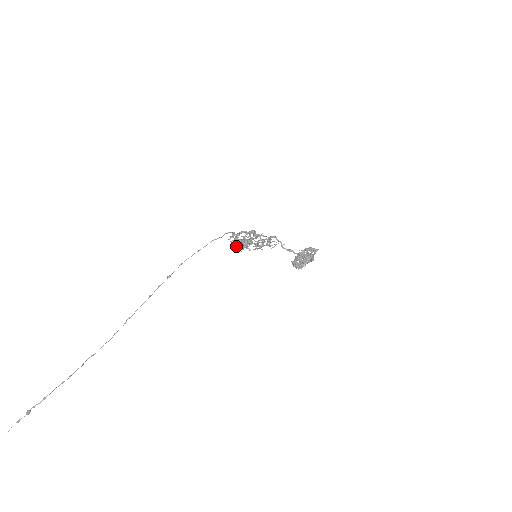
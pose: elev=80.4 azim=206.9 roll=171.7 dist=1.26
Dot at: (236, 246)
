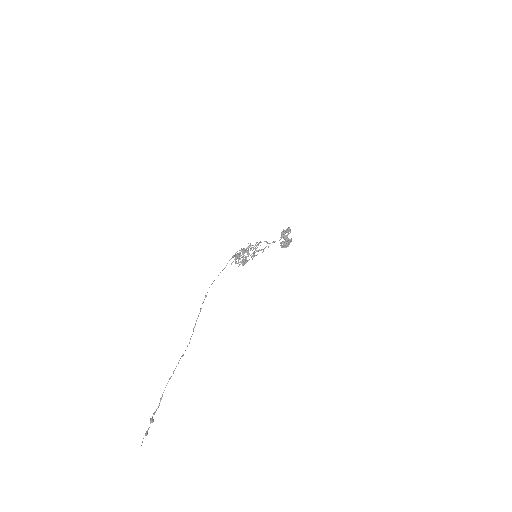
Dot at: (239, 258)
